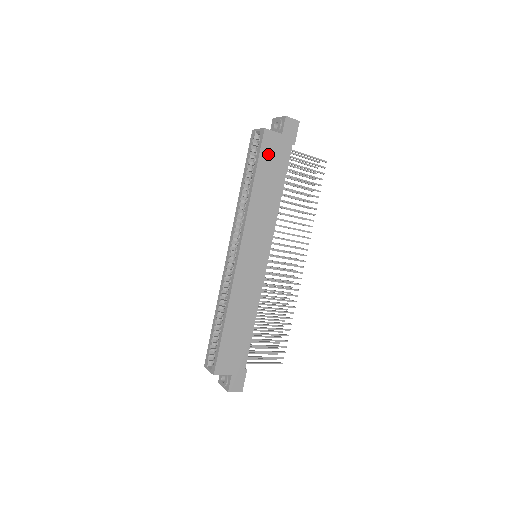
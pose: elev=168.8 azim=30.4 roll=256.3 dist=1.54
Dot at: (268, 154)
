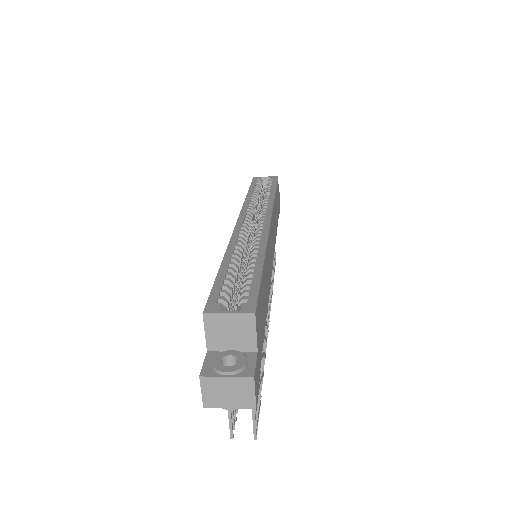
Dot at: (277, 193)
